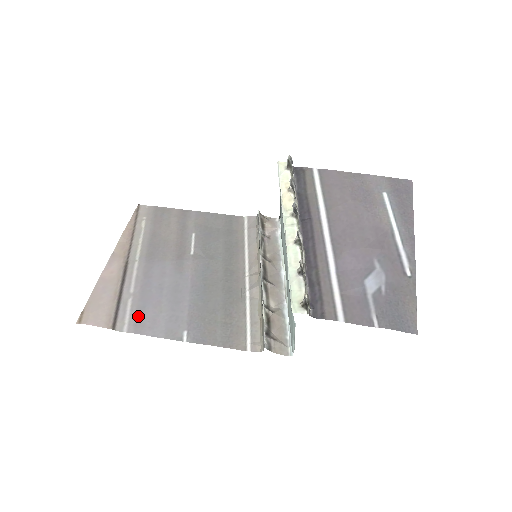
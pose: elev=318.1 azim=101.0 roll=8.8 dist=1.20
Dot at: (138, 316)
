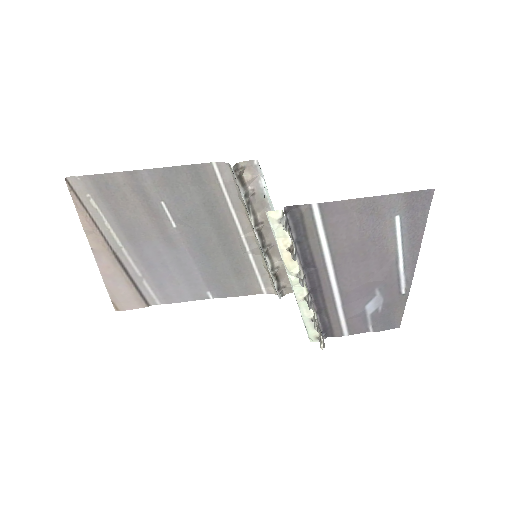
Dot at: (161, 292)
